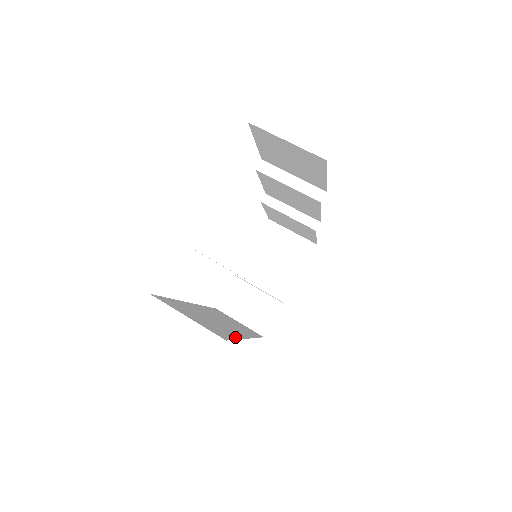
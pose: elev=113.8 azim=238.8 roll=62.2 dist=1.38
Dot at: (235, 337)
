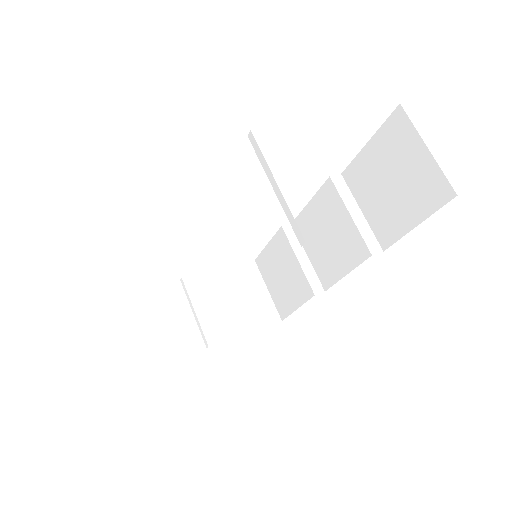
Dot at: occluded
